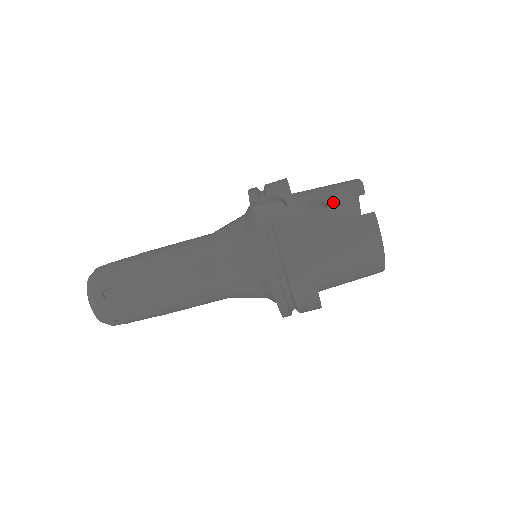
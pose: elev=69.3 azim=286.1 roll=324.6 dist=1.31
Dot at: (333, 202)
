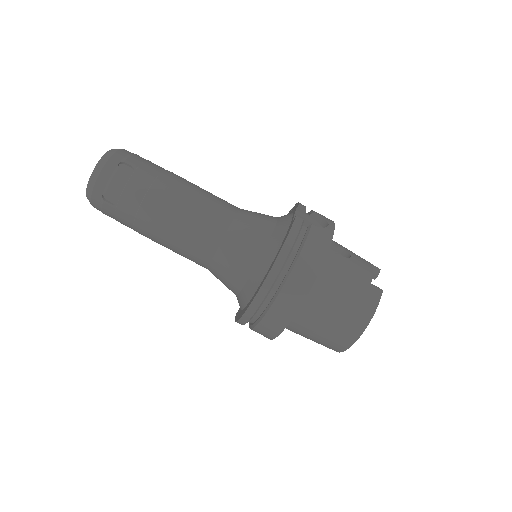
Dot at: (356, 258)
